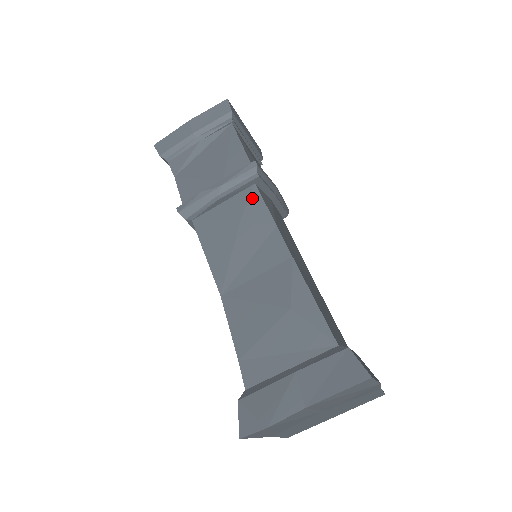
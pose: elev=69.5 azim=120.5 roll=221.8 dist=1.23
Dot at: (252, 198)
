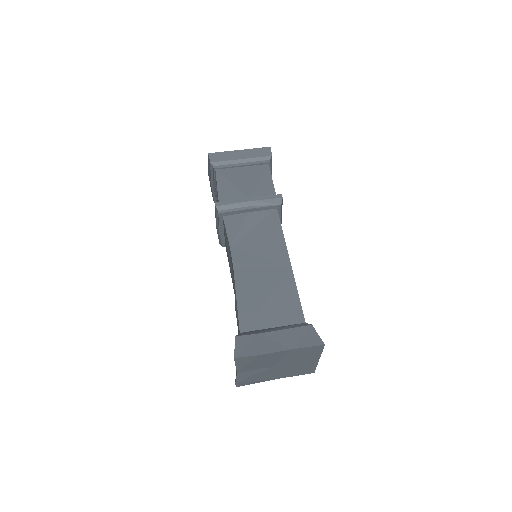
Dot at: (224, 228)
